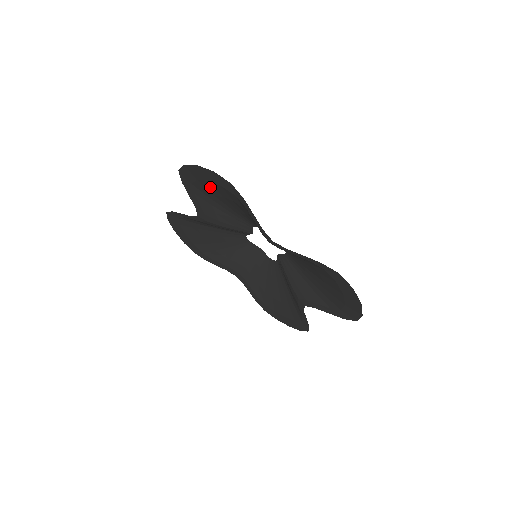
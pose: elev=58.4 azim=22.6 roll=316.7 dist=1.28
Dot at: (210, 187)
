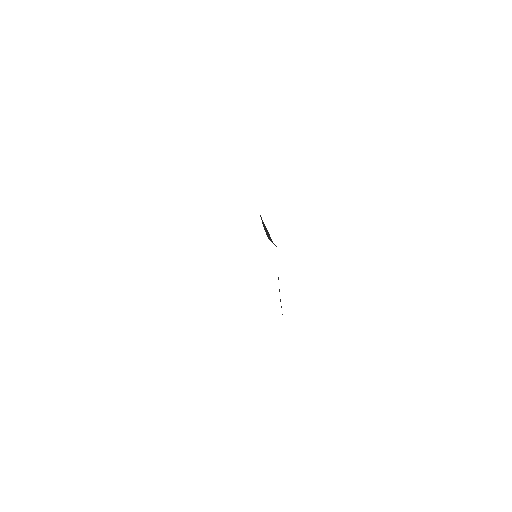
Dot at: occluded
